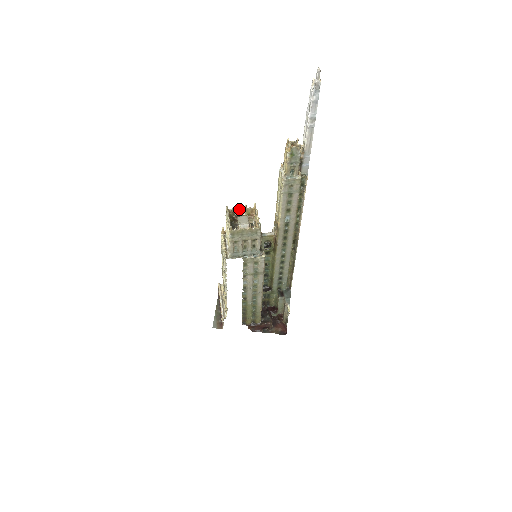
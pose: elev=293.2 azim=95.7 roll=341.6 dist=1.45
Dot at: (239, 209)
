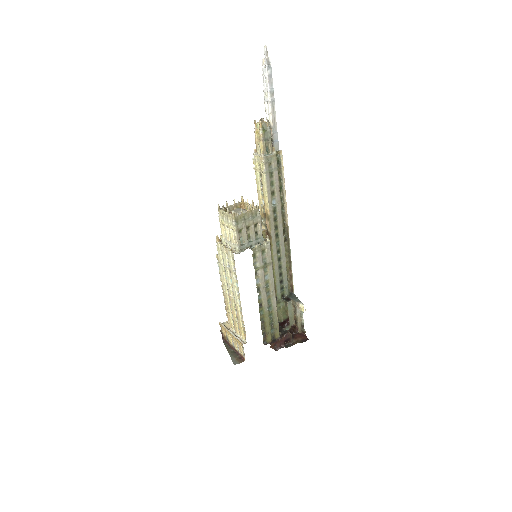
Dot at: (229, 206)
